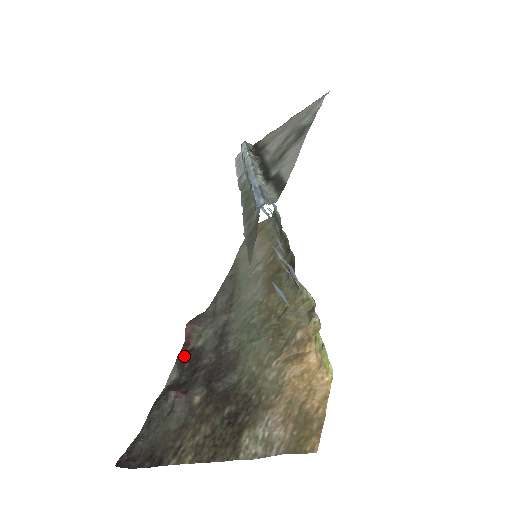
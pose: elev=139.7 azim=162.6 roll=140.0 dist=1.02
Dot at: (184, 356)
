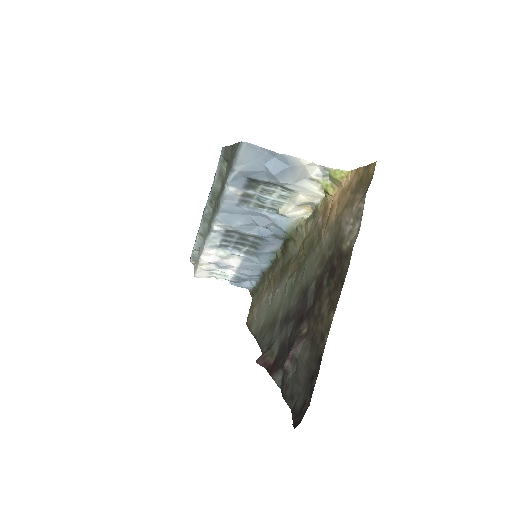
Dot at: (274, 366)
